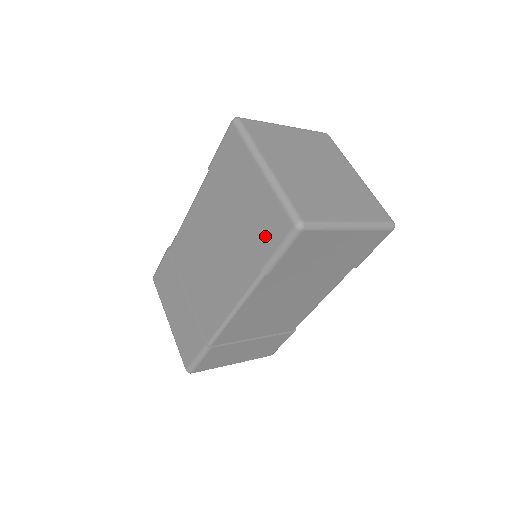
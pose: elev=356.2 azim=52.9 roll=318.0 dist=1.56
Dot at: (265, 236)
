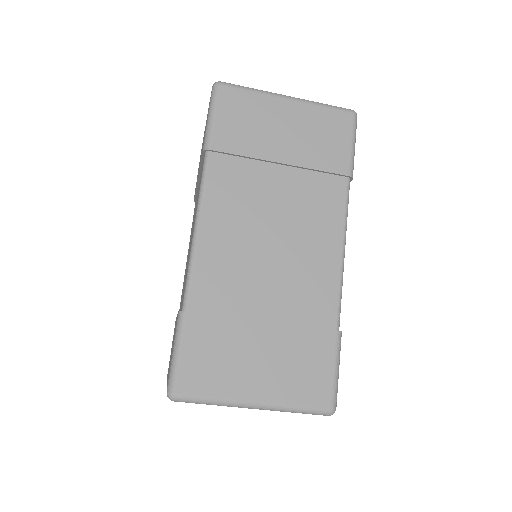
Dot at: occluded
